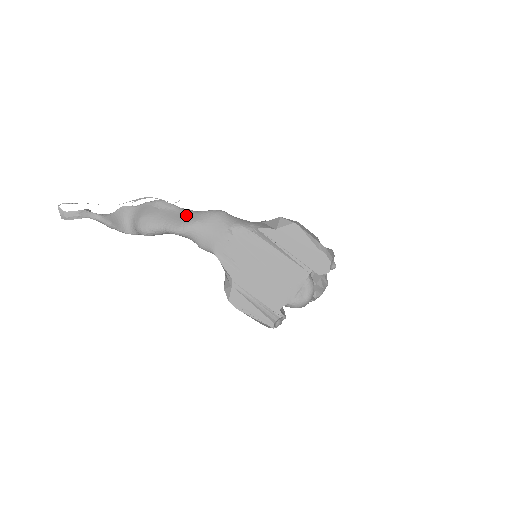
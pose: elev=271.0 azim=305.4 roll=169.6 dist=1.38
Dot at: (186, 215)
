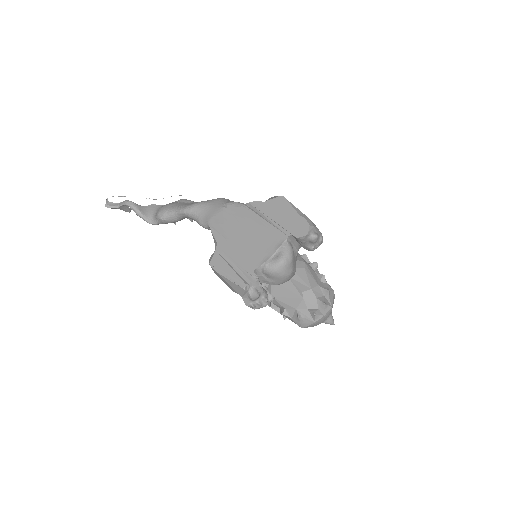
Dot at: occluded
